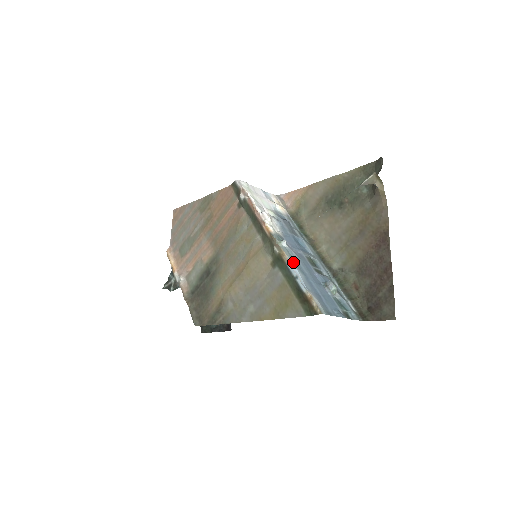
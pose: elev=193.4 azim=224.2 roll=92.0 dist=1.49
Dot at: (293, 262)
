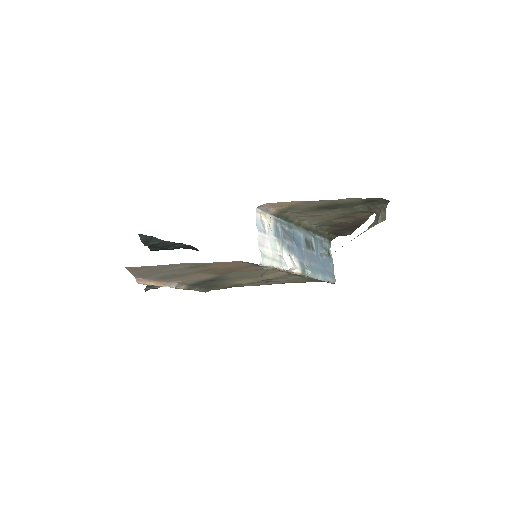
Dot at: (315, 275)
